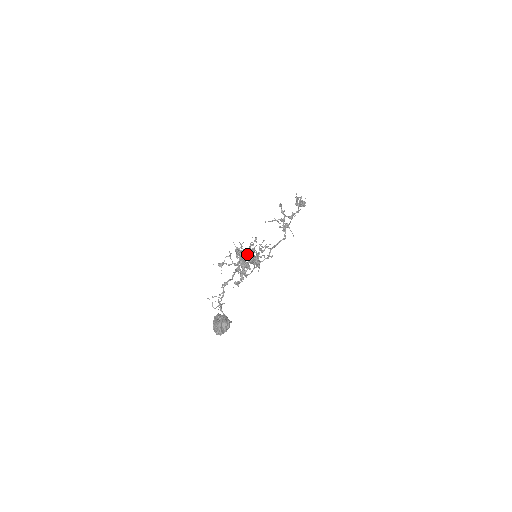
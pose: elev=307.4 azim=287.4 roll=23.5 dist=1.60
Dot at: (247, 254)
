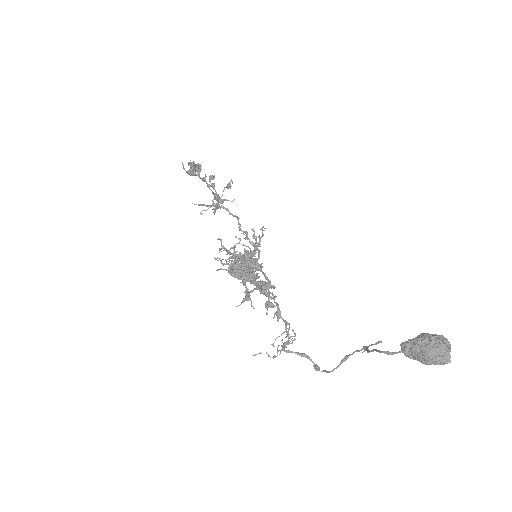
Dot at: occluded
